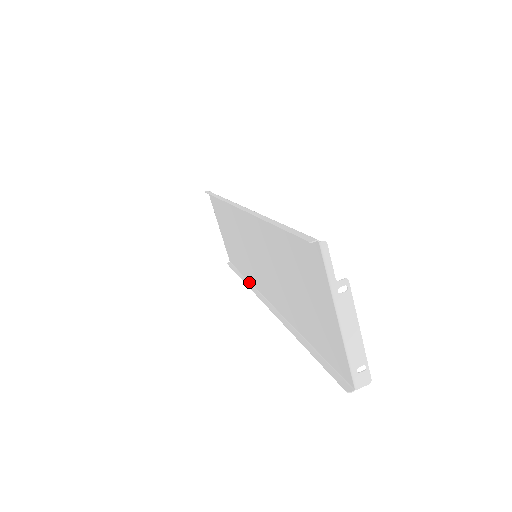
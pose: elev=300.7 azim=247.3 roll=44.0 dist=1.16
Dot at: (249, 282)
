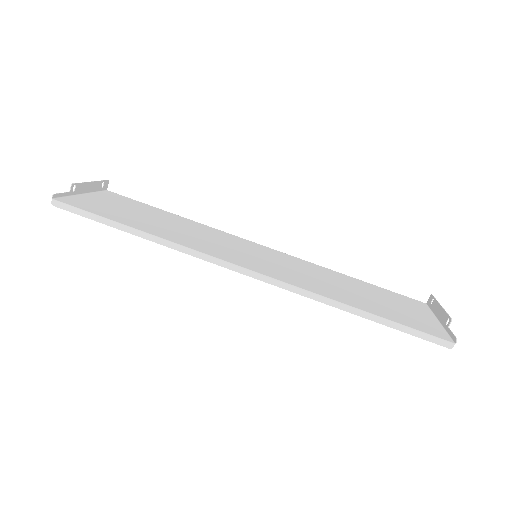
Dot at: (197, 223)
